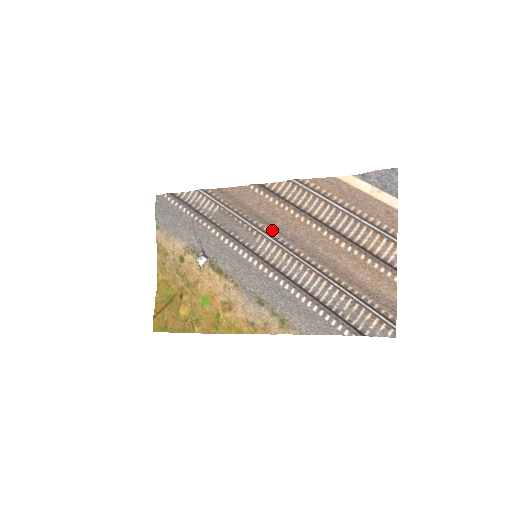
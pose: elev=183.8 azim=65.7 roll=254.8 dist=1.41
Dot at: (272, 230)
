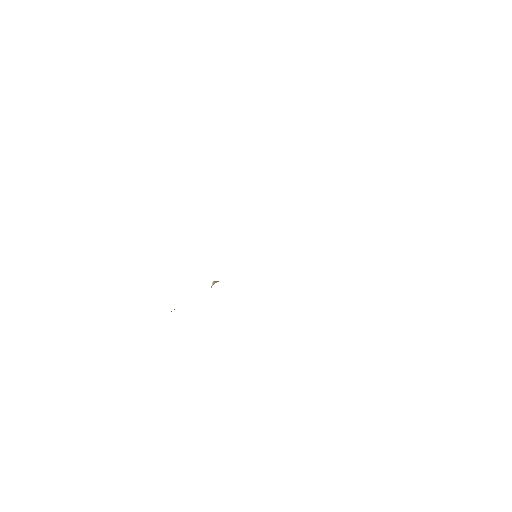
Dot at: occluded
